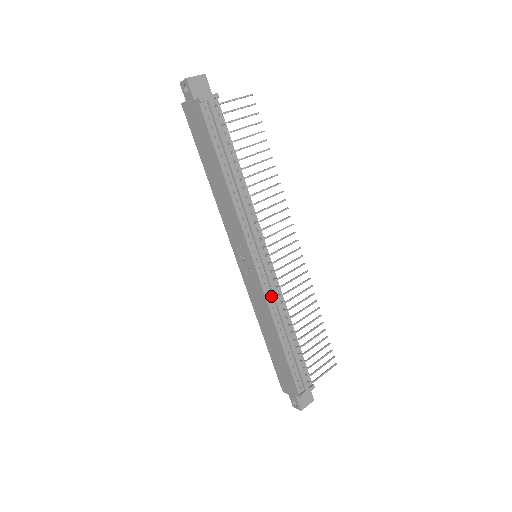
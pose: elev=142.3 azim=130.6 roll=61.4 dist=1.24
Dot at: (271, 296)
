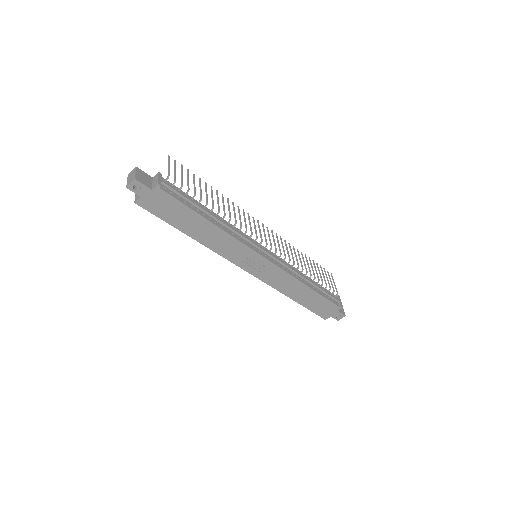
Dot at: (286, 269)
